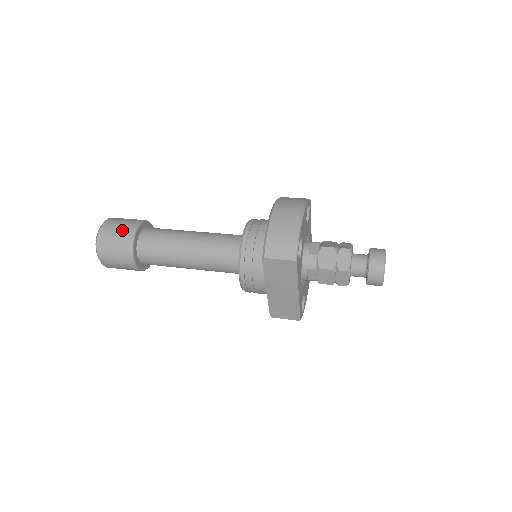
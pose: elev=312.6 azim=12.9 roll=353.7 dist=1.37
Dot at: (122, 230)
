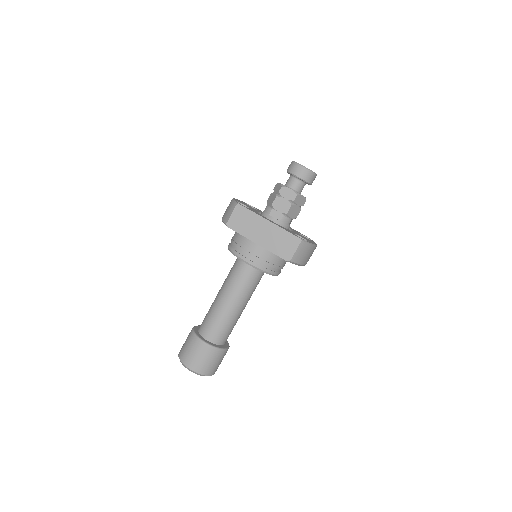
Dot at: (187, 337)
